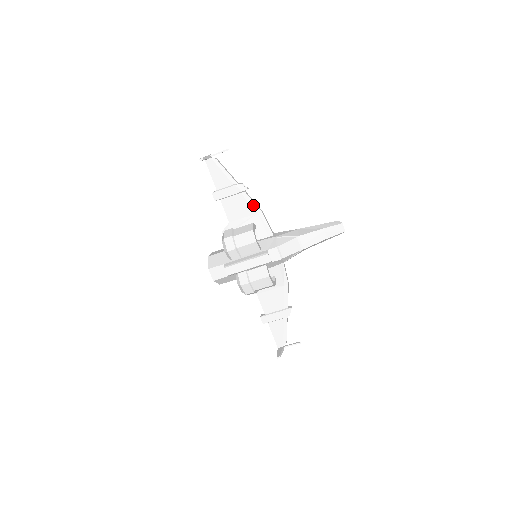
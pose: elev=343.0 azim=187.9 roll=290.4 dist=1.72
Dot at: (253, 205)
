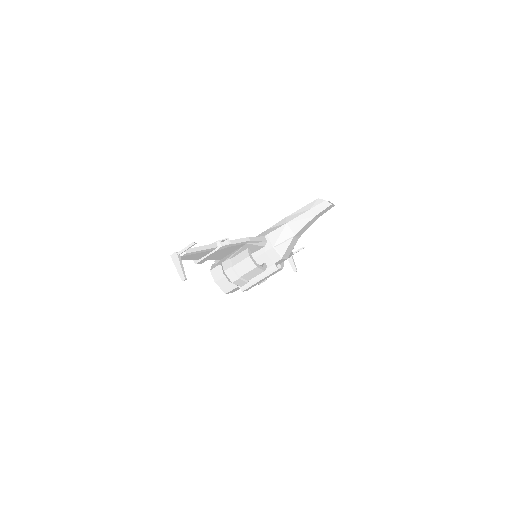
Dot at: (240, 244)
